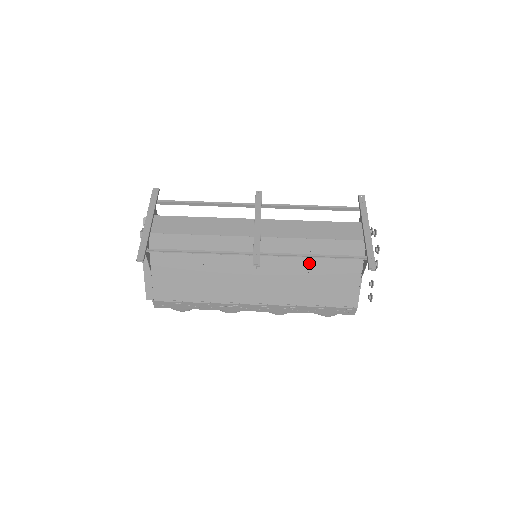
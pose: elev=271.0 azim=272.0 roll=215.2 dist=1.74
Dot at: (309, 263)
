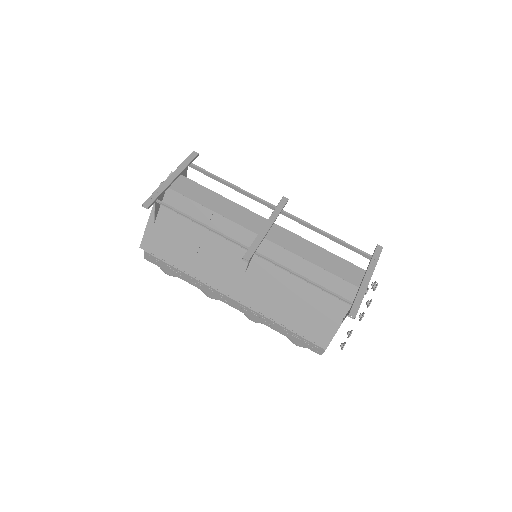
Dot at: (299, 284)
